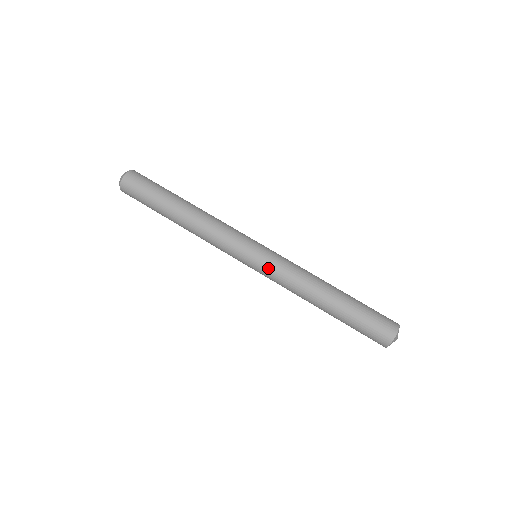
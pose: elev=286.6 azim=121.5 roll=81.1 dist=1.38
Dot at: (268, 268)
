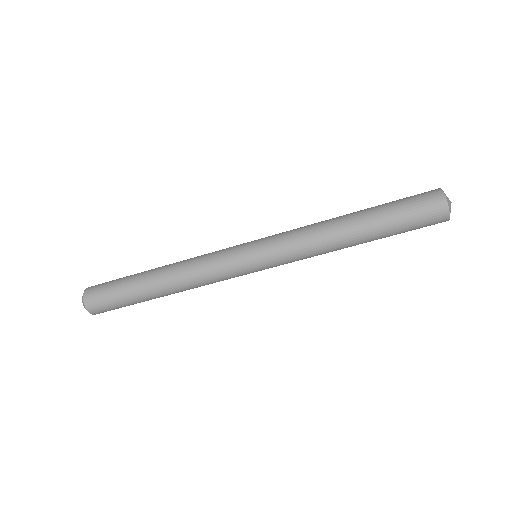
Dot at: (275, 255)
